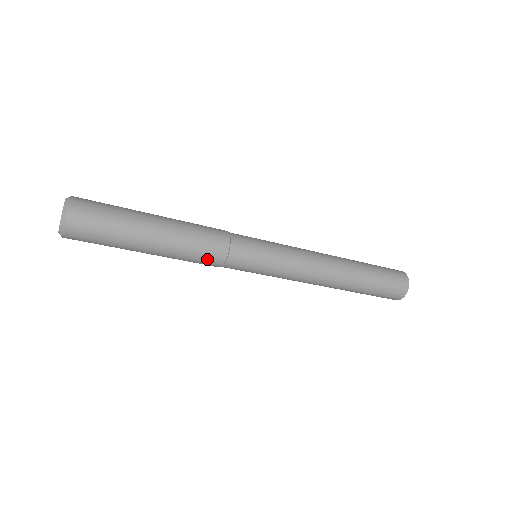
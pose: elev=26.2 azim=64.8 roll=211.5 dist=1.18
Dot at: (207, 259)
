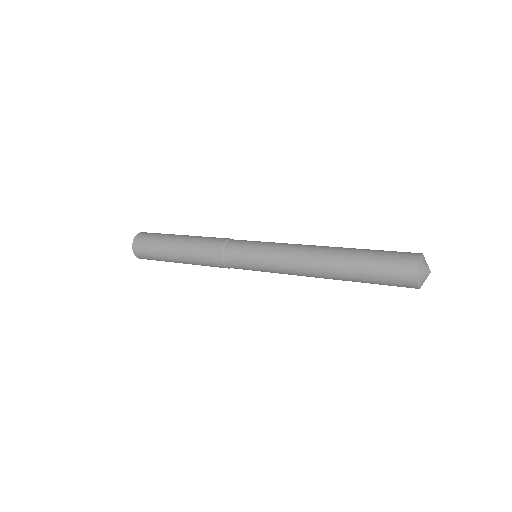
Dot at: (210, 259)
